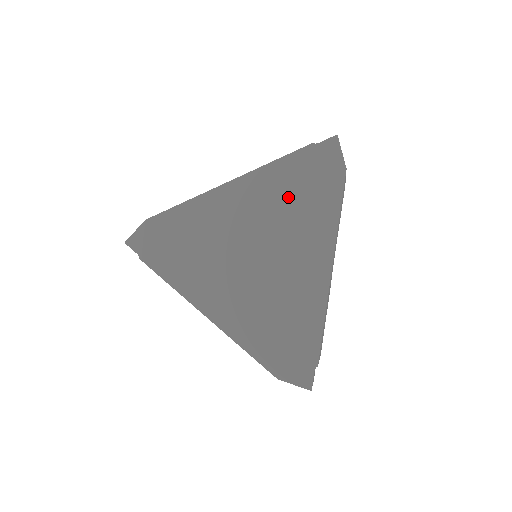
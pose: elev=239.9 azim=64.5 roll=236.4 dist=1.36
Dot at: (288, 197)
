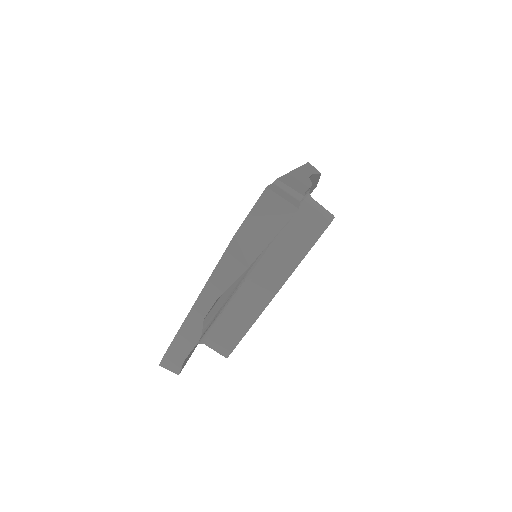
Dot at: occluded
